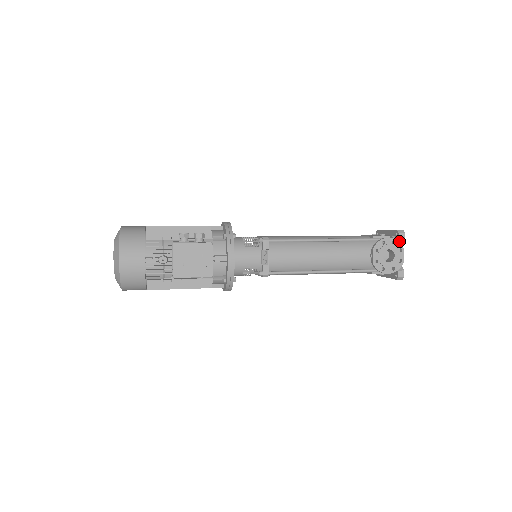
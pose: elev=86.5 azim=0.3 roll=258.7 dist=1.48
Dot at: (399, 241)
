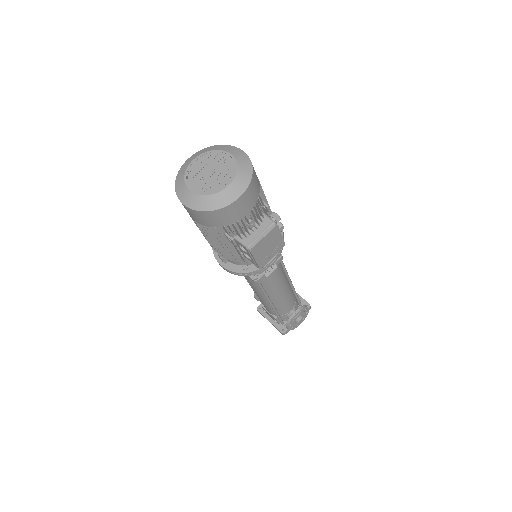
Dot at: occluded
